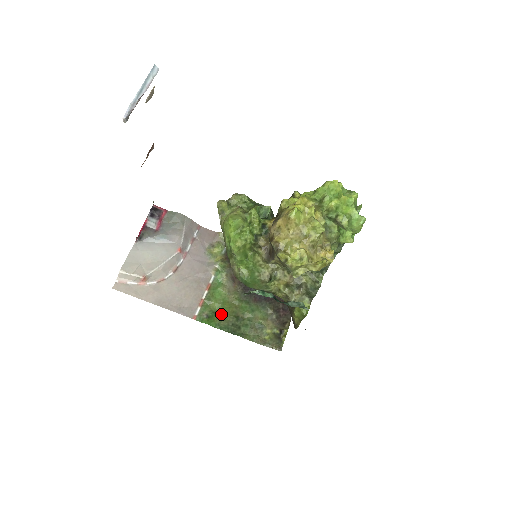
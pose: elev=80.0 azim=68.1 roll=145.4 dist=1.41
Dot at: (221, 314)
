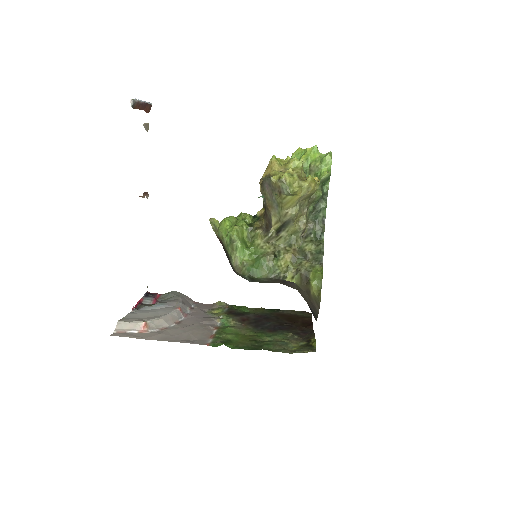
Dot at: (237, 341)
